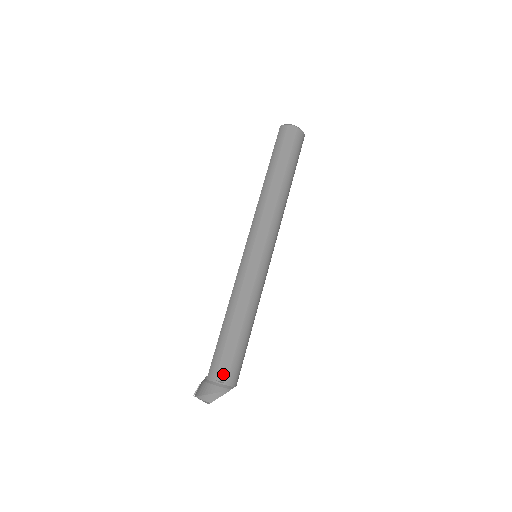
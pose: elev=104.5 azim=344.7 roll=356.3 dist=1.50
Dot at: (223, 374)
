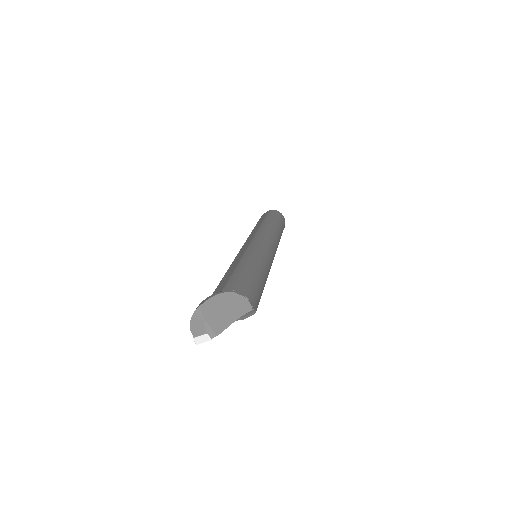
Dot at: (218, 291)
